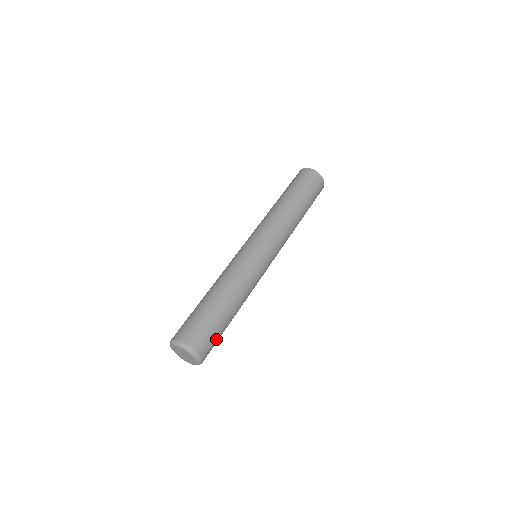
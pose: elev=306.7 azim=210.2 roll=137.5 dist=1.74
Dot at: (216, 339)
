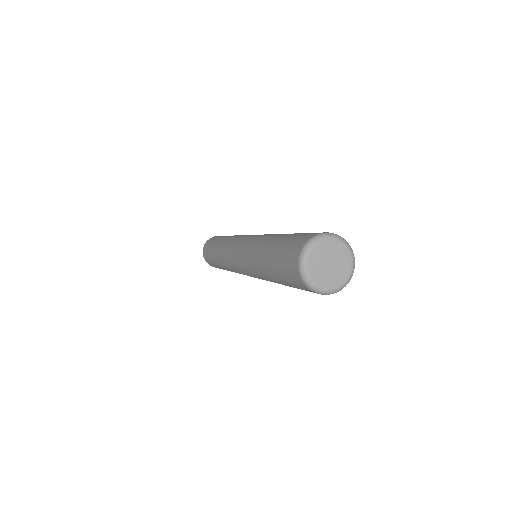
Dot at: occluded
